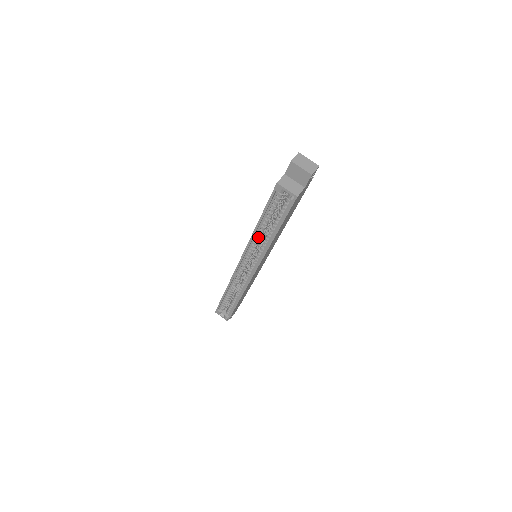
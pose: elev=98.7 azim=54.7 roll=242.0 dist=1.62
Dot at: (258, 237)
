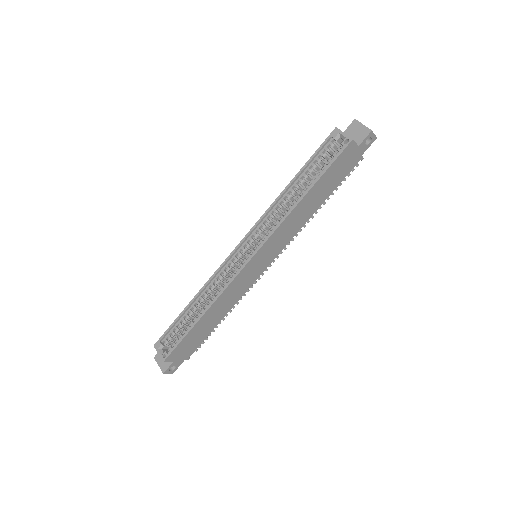
Dot at: (281, 205)
